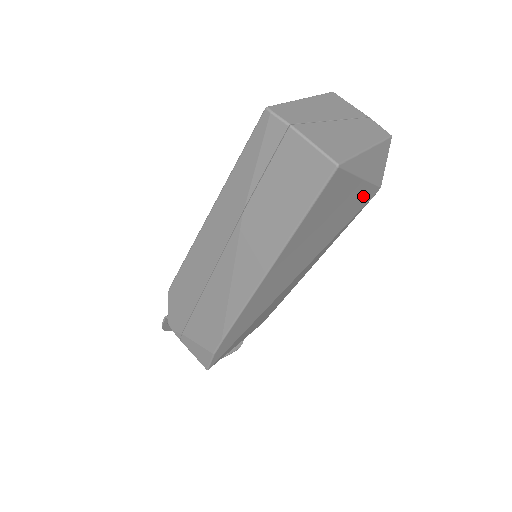
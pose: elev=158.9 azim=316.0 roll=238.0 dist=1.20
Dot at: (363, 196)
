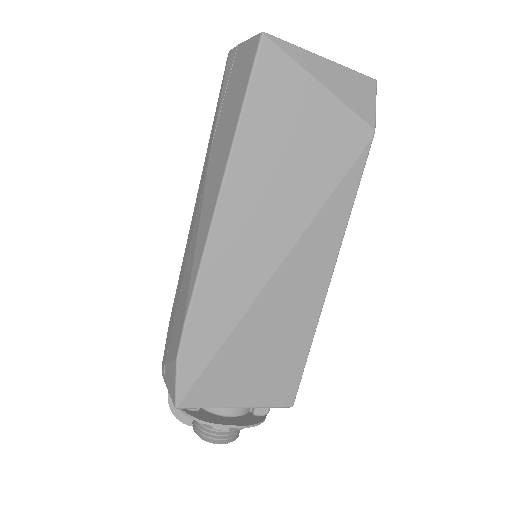
Dot at: (345, 128)
